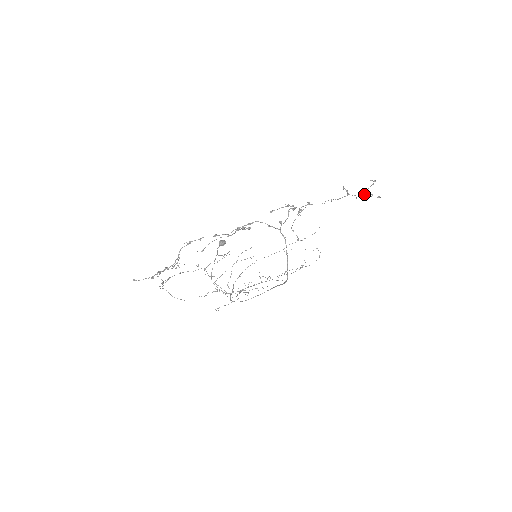
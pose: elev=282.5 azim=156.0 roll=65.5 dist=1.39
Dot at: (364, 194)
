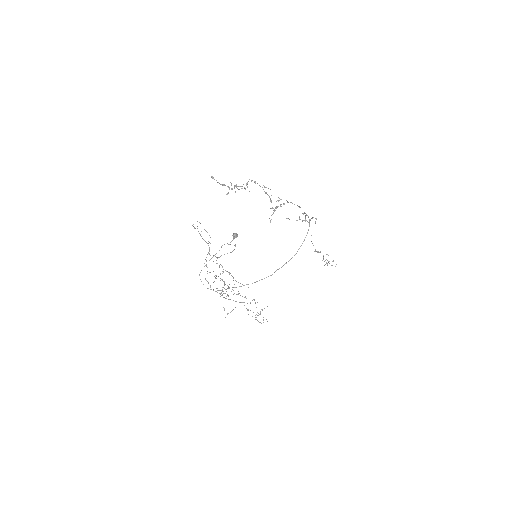
Dot at: (326, 262)
